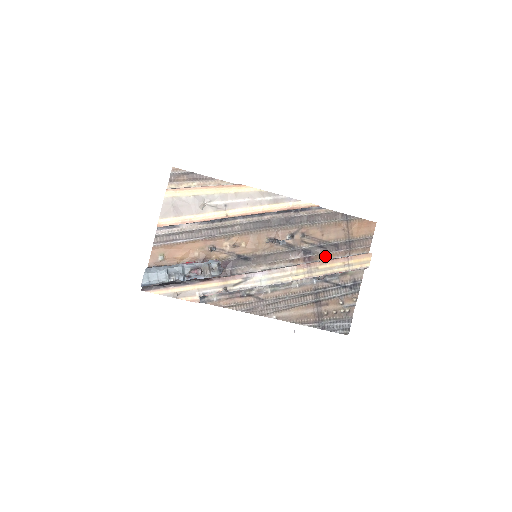
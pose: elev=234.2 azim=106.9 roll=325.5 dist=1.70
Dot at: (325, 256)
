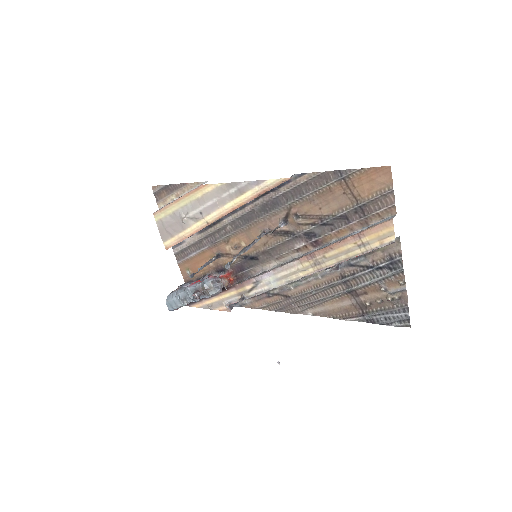
Dot at: (335, 235)
